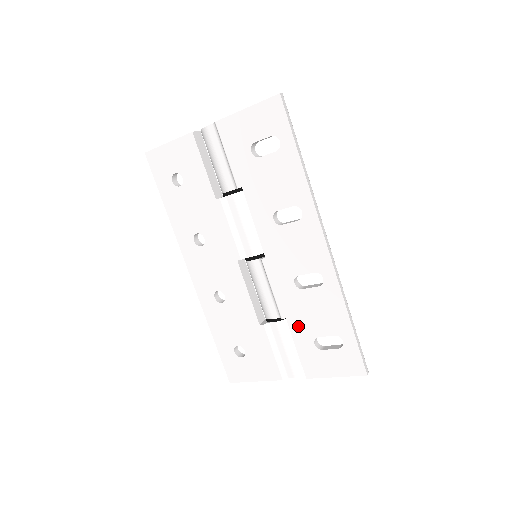
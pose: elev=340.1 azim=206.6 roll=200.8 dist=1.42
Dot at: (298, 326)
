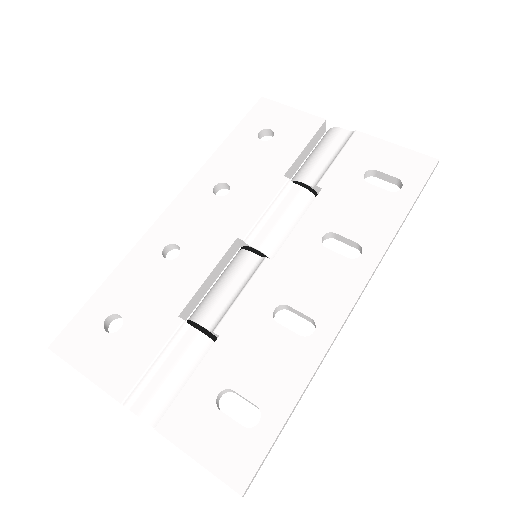
Dot at: (223, 356)
